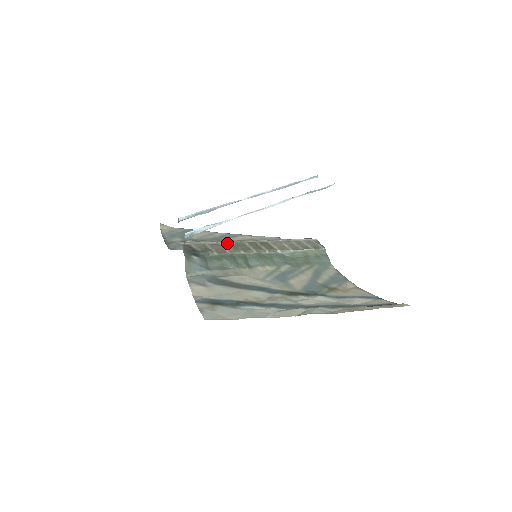
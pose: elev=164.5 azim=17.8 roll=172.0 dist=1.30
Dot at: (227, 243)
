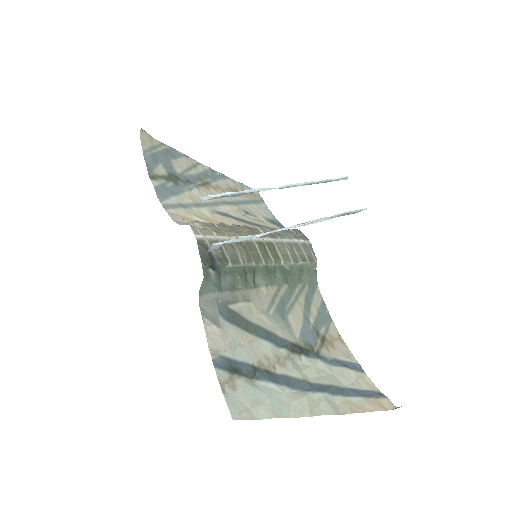
Dot at: (240, 242)
